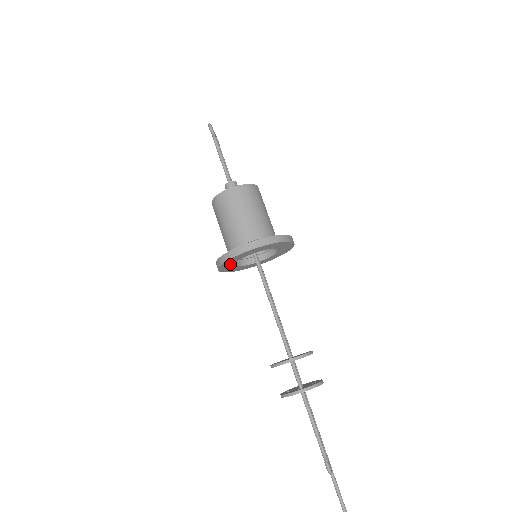
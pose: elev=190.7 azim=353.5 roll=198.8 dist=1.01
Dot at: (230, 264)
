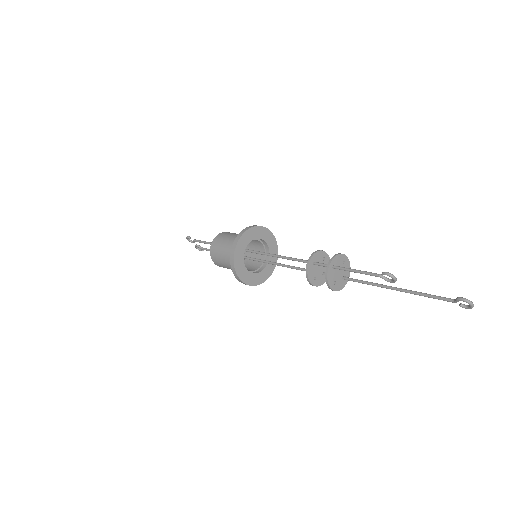
Dot at: (242, 267)
